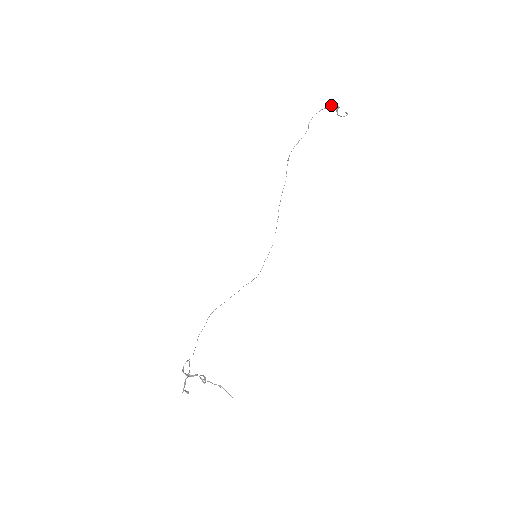
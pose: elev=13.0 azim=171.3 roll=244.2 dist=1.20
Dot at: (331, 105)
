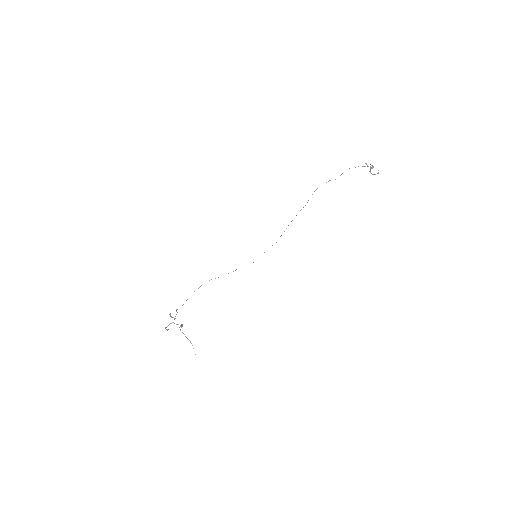
Dot at: (367, 166)
